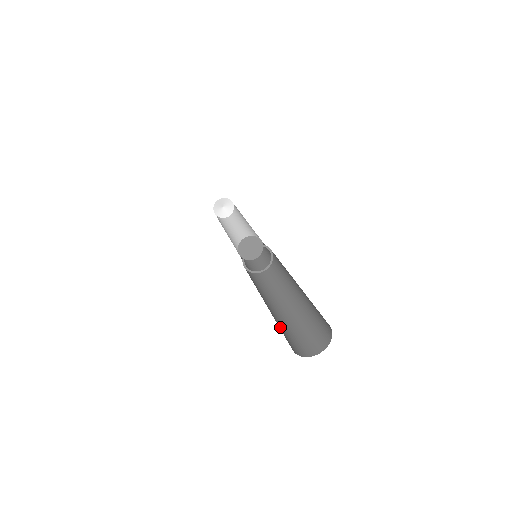
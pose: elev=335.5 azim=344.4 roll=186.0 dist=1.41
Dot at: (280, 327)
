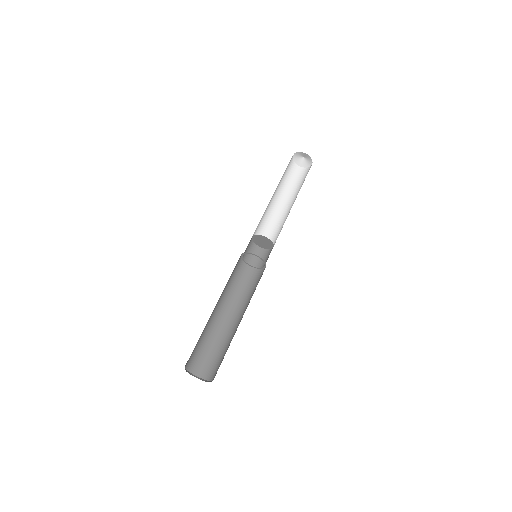
Dot at: (215, 347)
